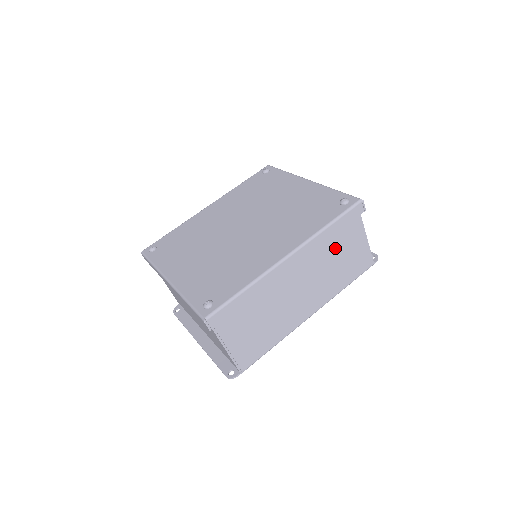
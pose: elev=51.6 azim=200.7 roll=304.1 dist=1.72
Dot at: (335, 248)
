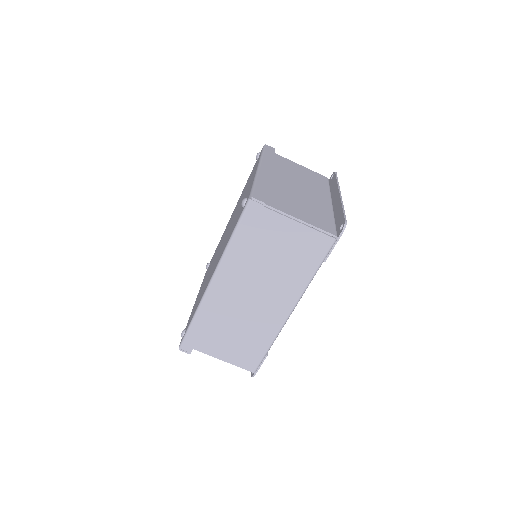
Dot at: (263, 250)
